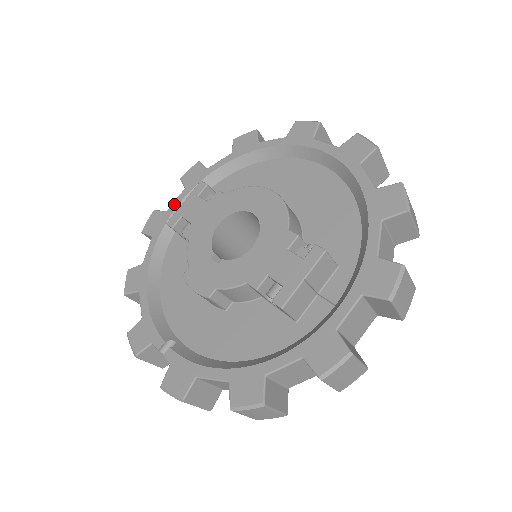
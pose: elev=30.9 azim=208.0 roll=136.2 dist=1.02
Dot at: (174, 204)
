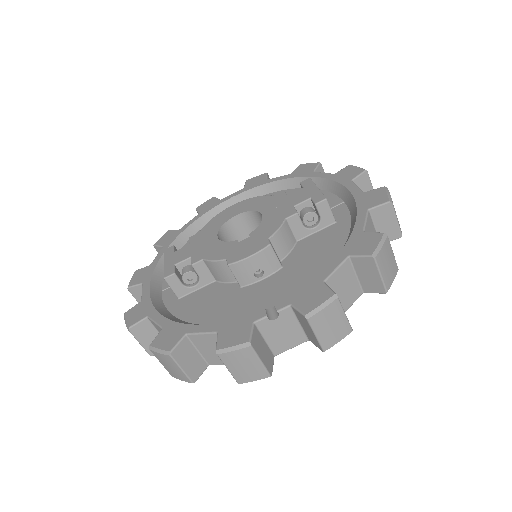
Dot at: (144, 293)
